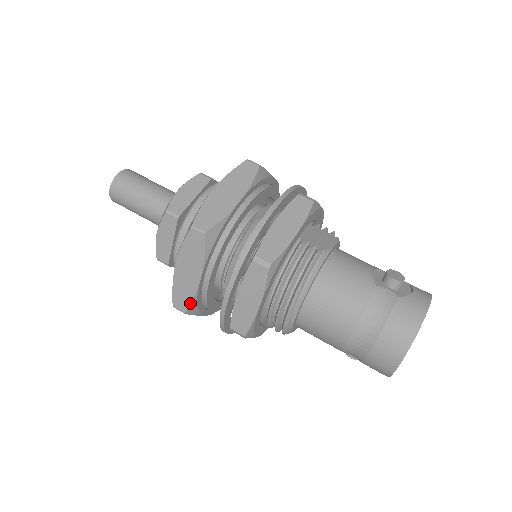
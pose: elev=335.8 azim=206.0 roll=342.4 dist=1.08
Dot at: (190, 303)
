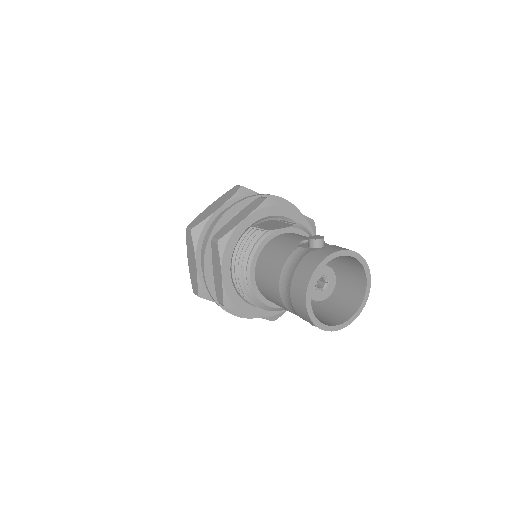
Dot at: (197, 286)
